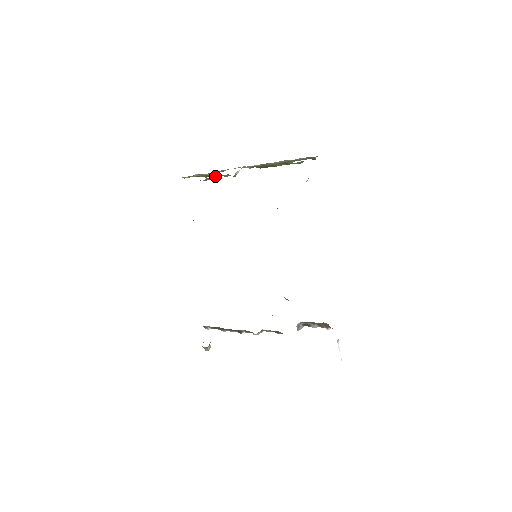
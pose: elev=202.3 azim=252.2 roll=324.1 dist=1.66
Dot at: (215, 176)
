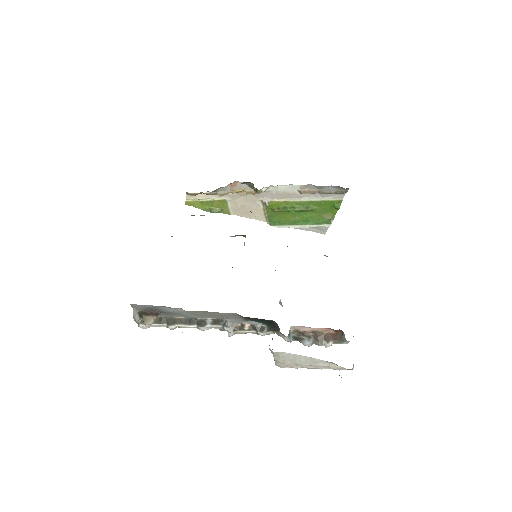
Dot at: occluded
